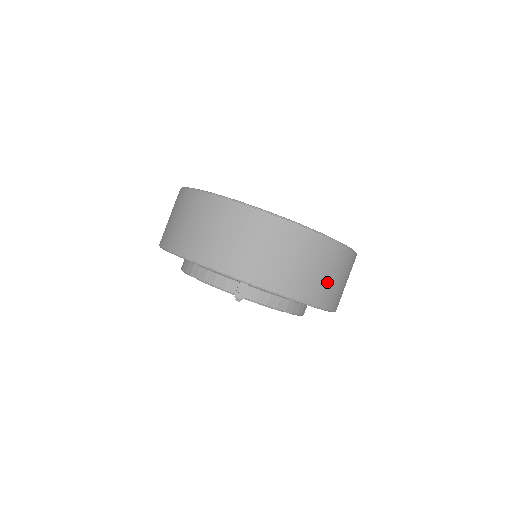
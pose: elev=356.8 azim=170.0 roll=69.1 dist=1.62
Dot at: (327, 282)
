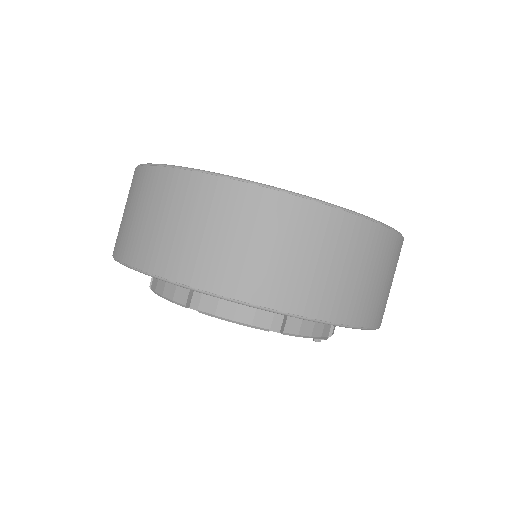
Dot at: occluded
